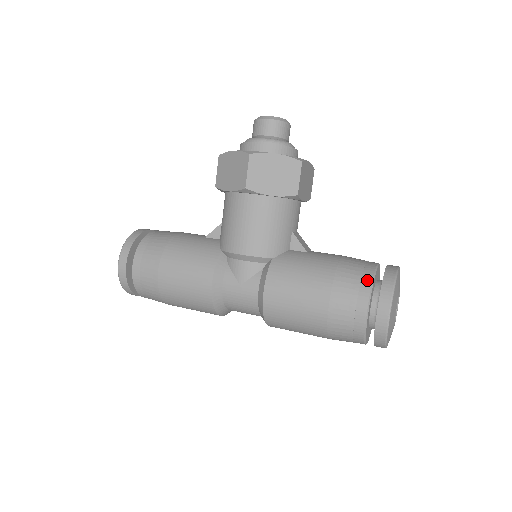
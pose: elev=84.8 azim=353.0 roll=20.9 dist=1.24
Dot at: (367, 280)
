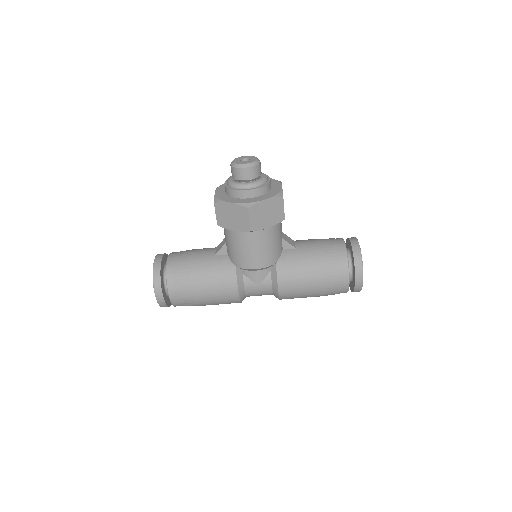
Dot at: (344, 262)
